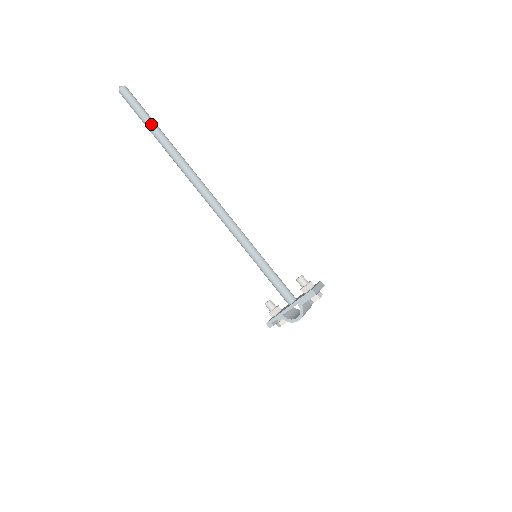
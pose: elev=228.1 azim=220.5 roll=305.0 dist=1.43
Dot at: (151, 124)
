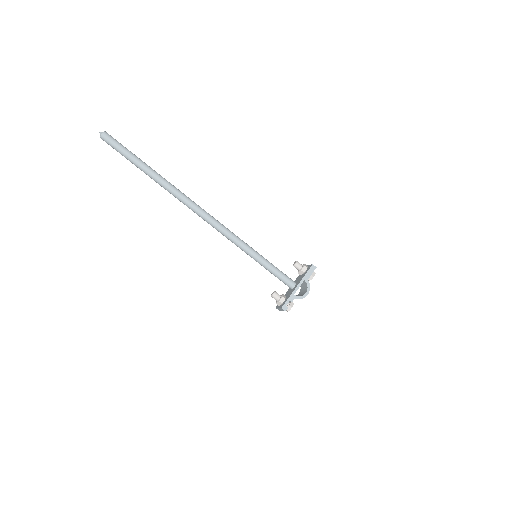
Dot at: (141, 160)
